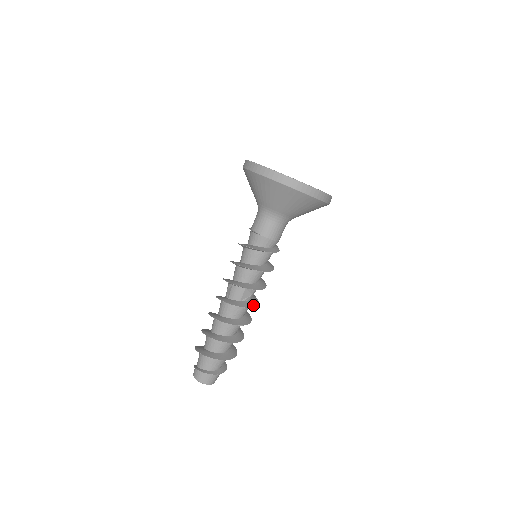
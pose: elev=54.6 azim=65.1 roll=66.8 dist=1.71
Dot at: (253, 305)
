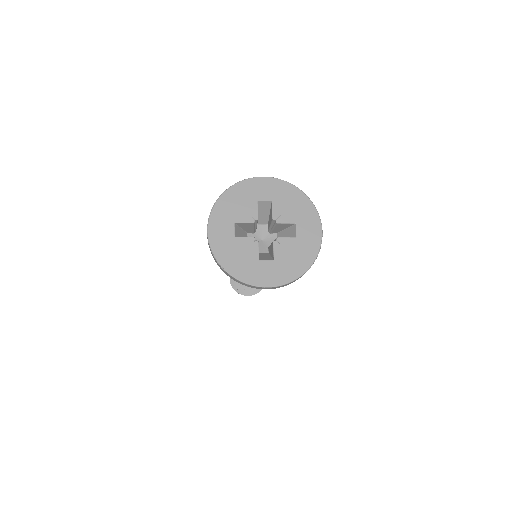
Dot at: occluded
